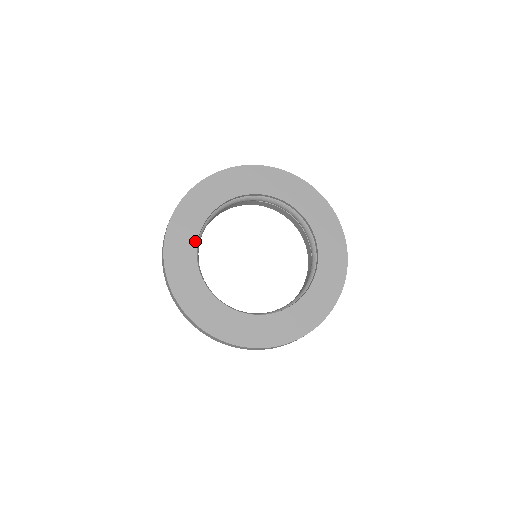
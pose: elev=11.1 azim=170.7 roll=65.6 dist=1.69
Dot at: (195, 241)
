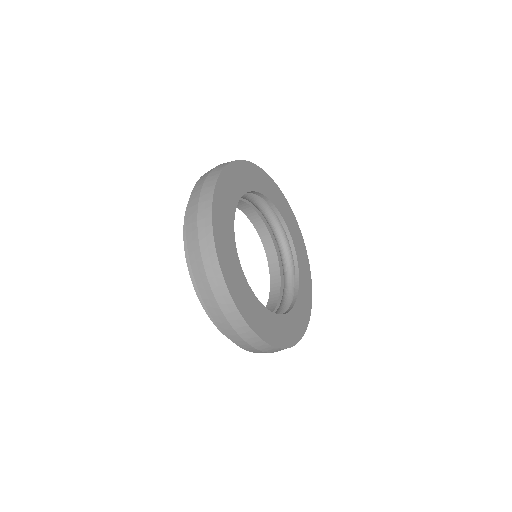
Dot at: (242, 273)
